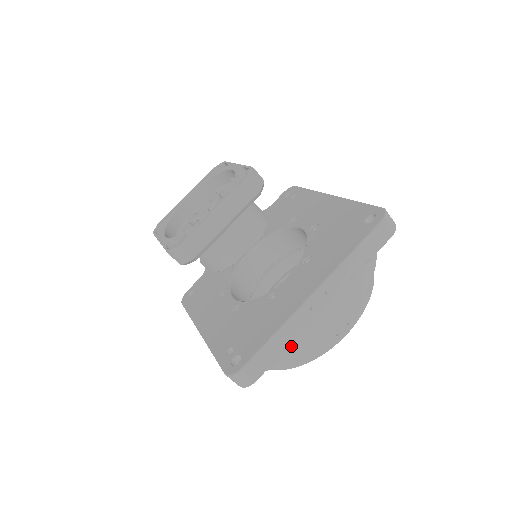
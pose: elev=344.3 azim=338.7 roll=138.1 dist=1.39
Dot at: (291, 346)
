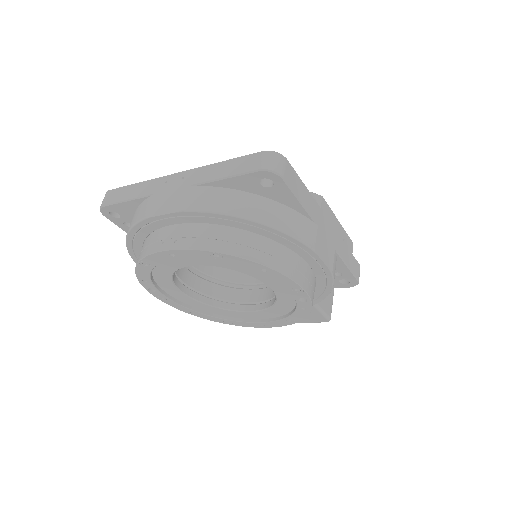
Dot at: (138, 210)
